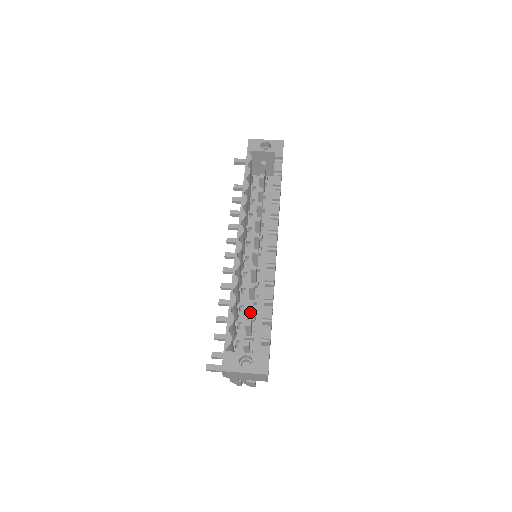
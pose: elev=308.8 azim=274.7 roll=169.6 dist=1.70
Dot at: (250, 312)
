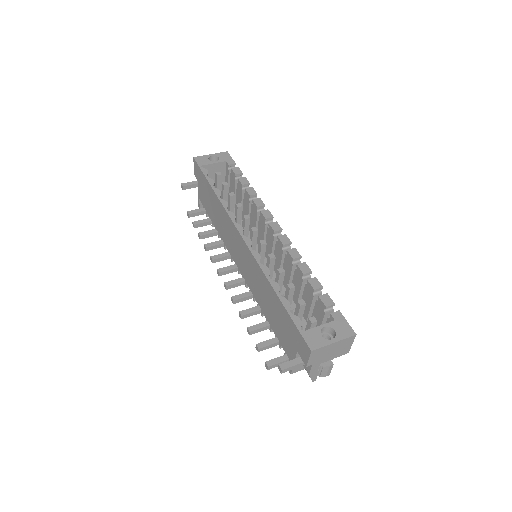
Dot at: (290, 299)
